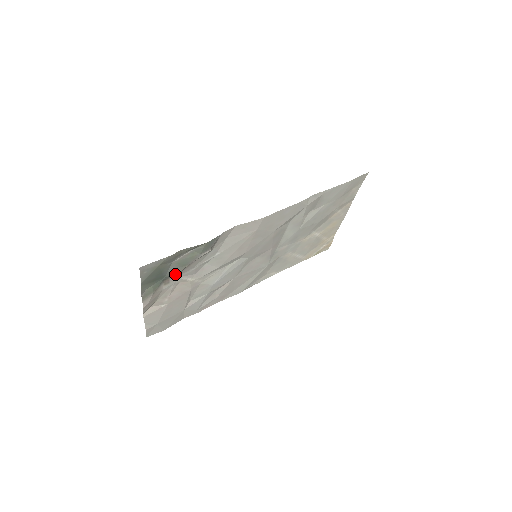
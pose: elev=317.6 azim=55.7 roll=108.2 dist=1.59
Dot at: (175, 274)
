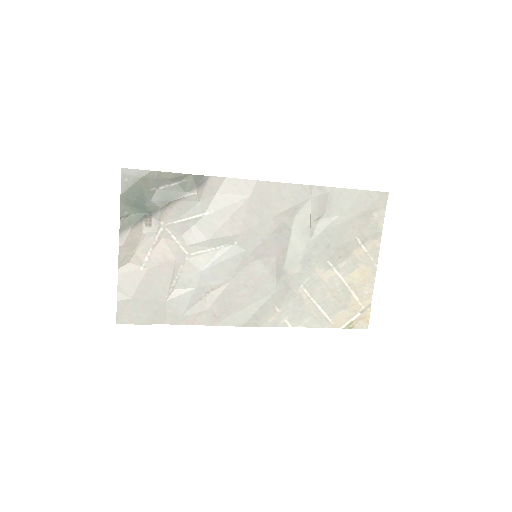
Dot at: (157, 210)
